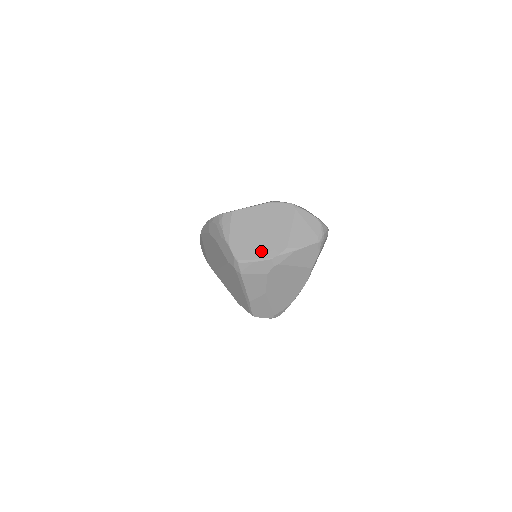
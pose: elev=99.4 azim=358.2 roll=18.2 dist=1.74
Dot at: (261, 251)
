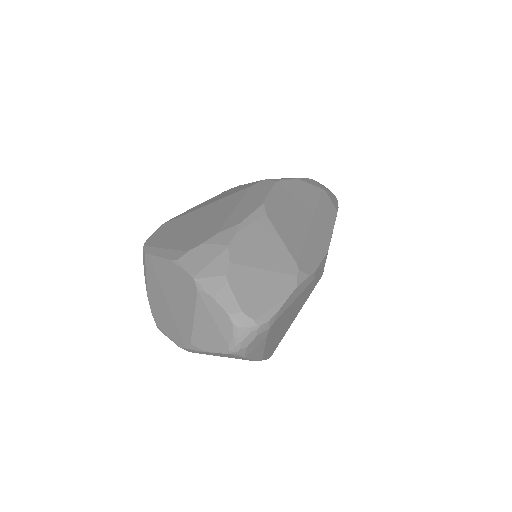
Dot at: (170, 329)
